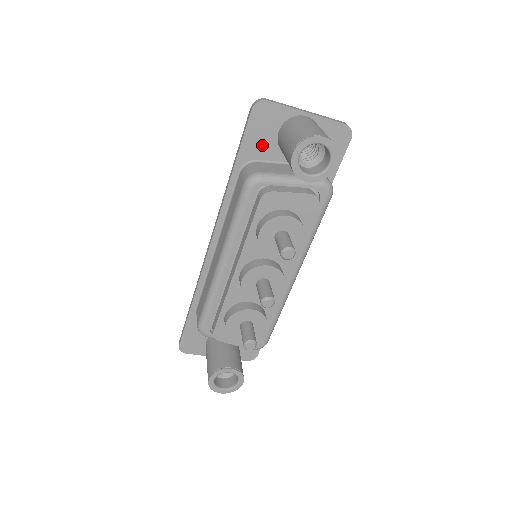
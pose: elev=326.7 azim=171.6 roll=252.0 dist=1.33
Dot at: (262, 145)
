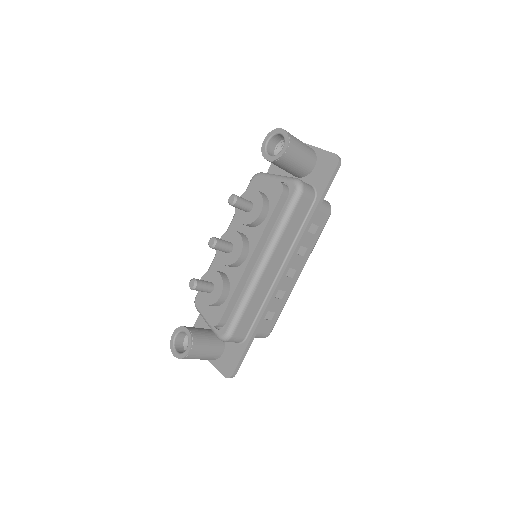
Dot at: occluded
